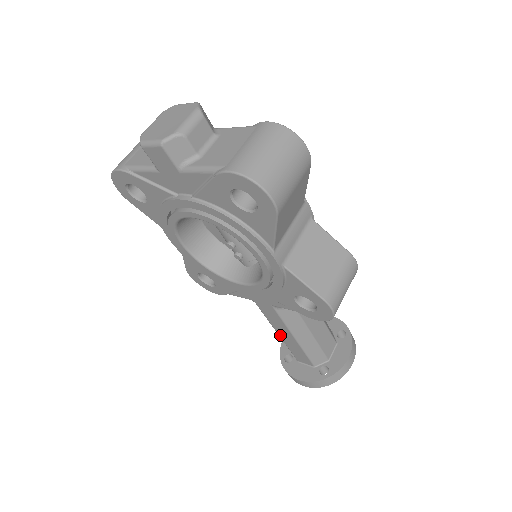
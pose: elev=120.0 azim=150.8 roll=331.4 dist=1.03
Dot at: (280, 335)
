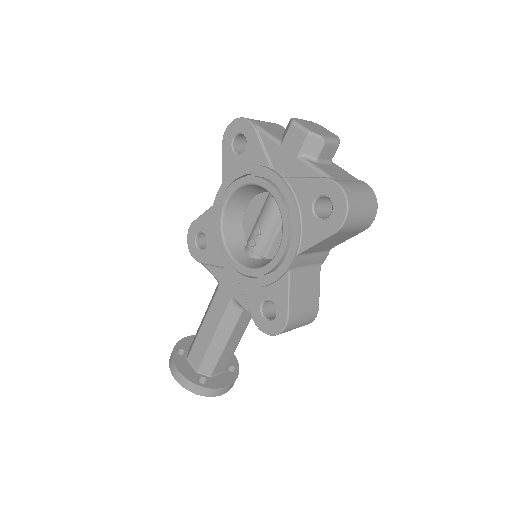
Dot at: (203, 326)
